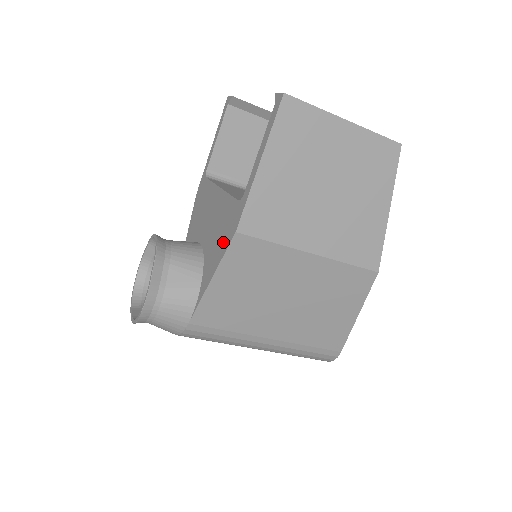
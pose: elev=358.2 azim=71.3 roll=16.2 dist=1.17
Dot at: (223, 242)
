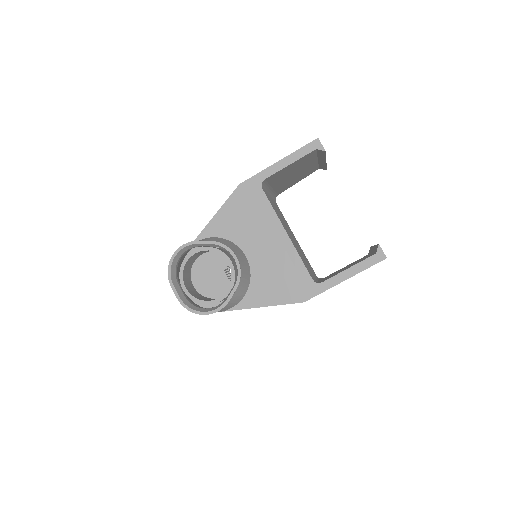
Dot at: (285, 293)
